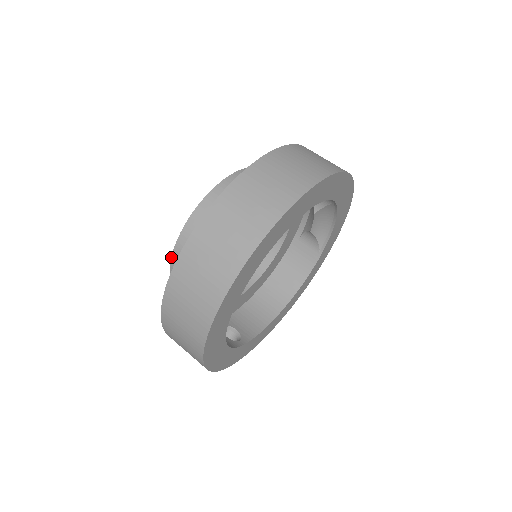
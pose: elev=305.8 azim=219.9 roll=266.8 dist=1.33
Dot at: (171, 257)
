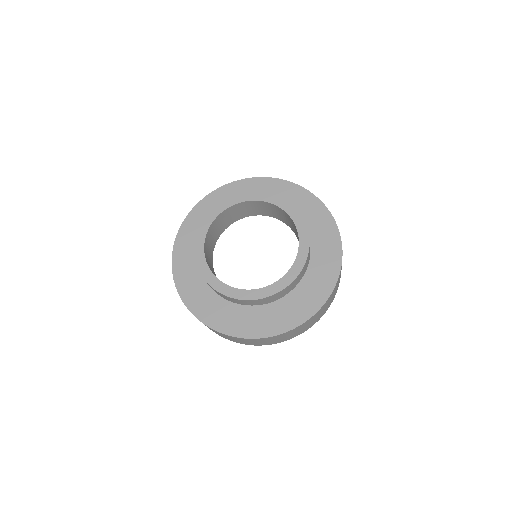
Dot at: (204, 279)
